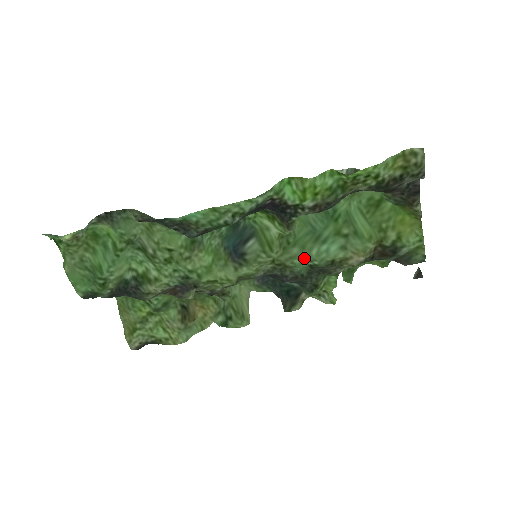
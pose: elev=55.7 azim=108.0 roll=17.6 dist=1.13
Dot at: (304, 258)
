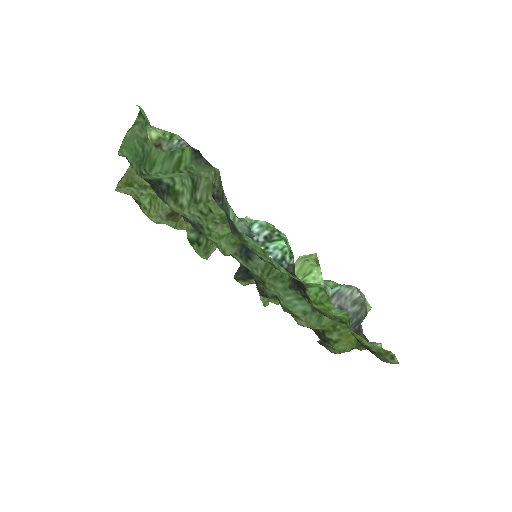
Dot at: (279, 293)
